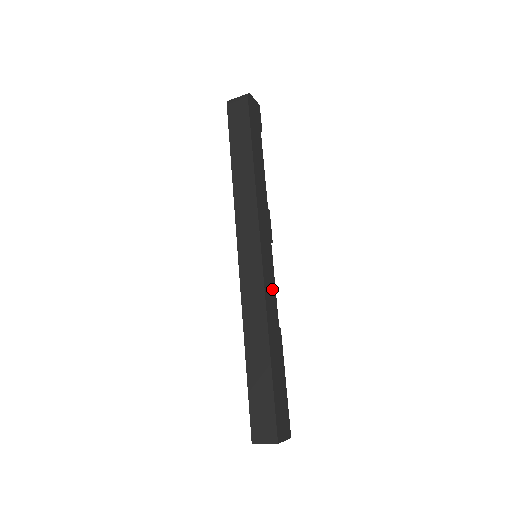
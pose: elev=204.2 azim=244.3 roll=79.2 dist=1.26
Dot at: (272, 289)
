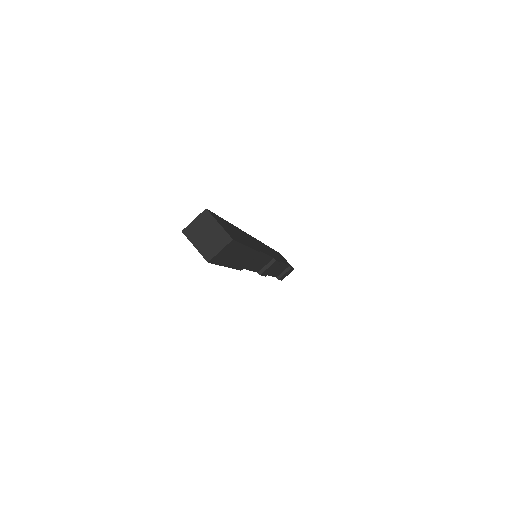
Dot at: (260, 248)
